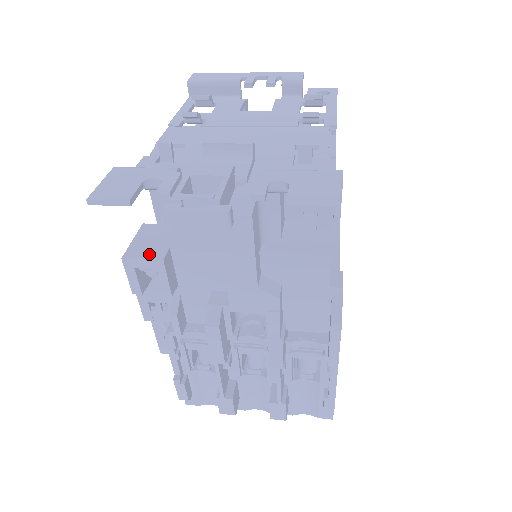
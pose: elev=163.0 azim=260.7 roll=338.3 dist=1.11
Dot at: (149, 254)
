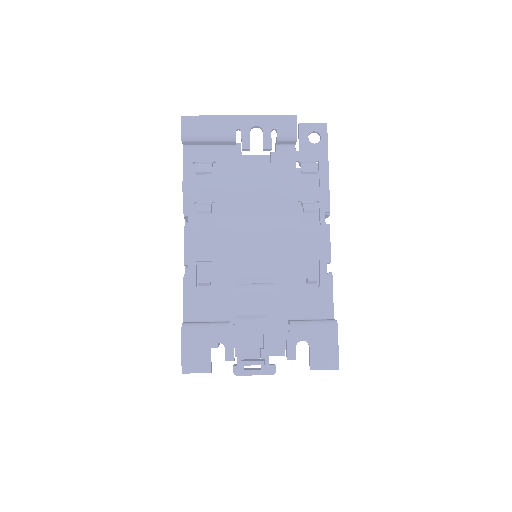
Dot at: occluded
